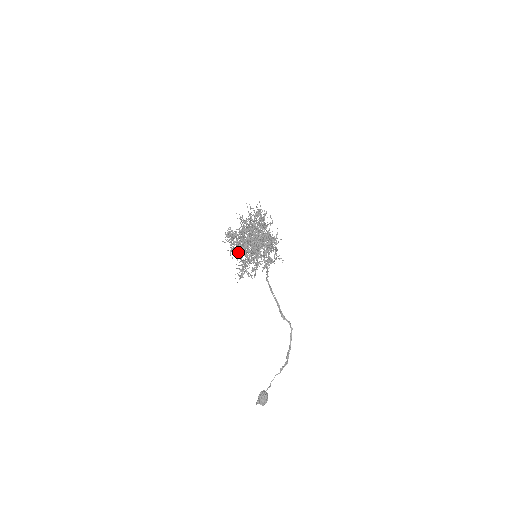
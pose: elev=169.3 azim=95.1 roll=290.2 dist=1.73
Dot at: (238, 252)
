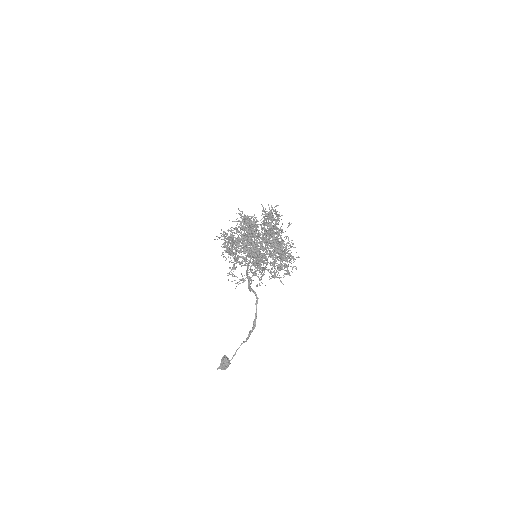
Dot at: occluded
